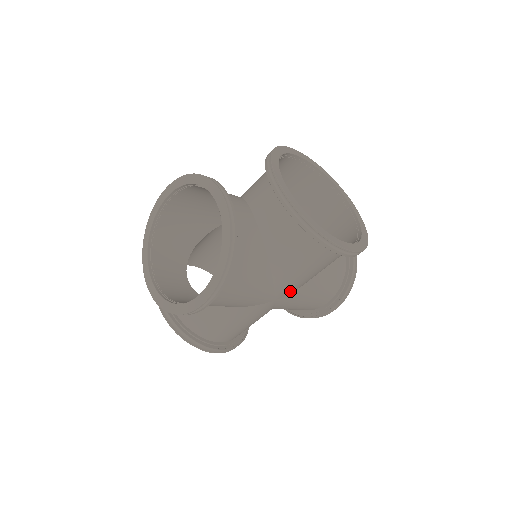
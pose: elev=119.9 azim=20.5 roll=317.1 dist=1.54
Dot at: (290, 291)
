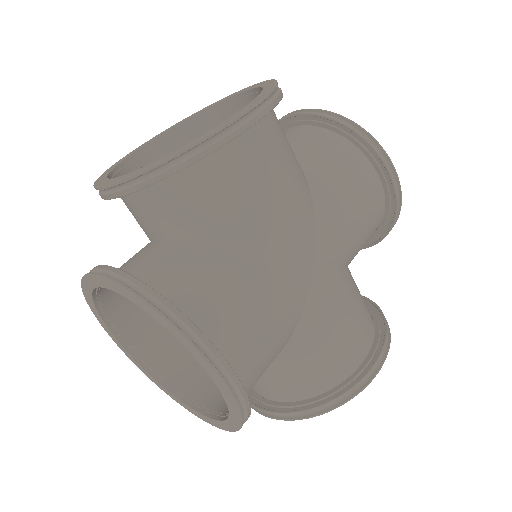
Dot at: (331, 249)
